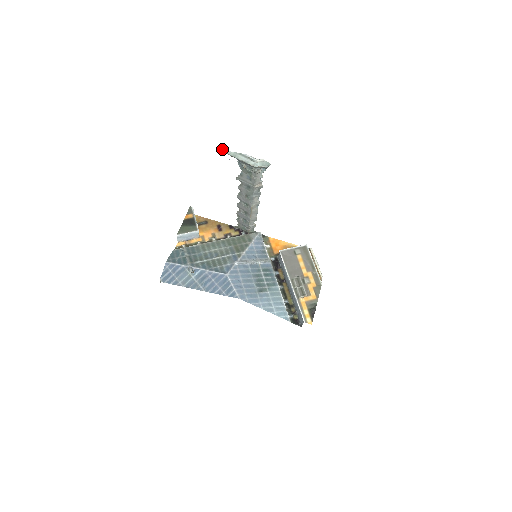
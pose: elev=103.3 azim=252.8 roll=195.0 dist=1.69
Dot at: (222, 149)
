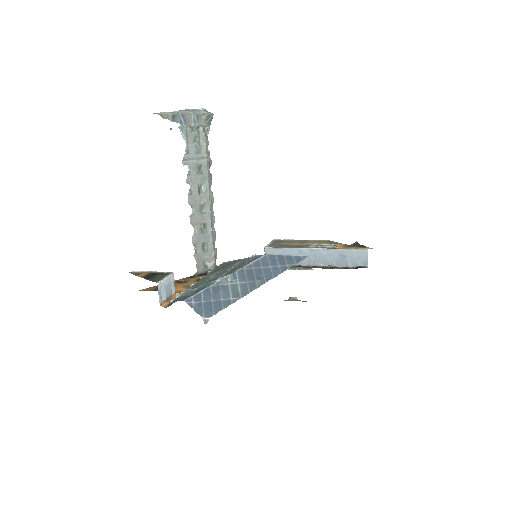
Dot at: (160, 112)
